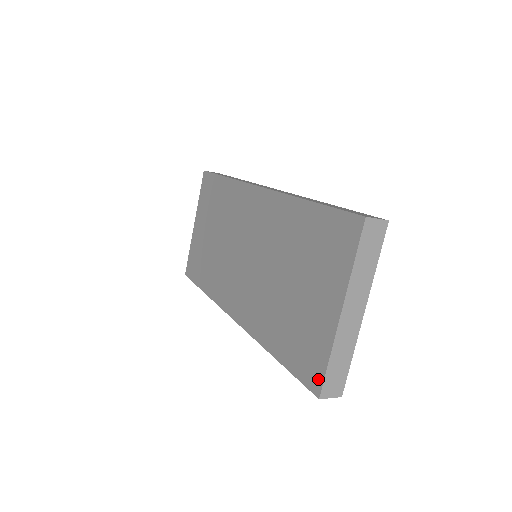
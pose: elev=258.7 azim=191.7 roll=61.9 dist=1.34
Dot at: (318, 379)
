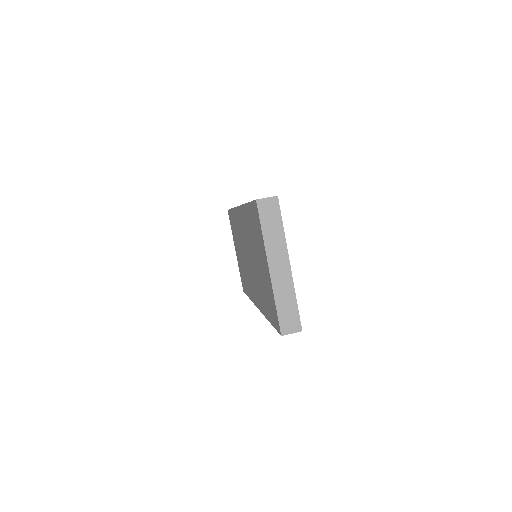
Dot at: (277, 322)
